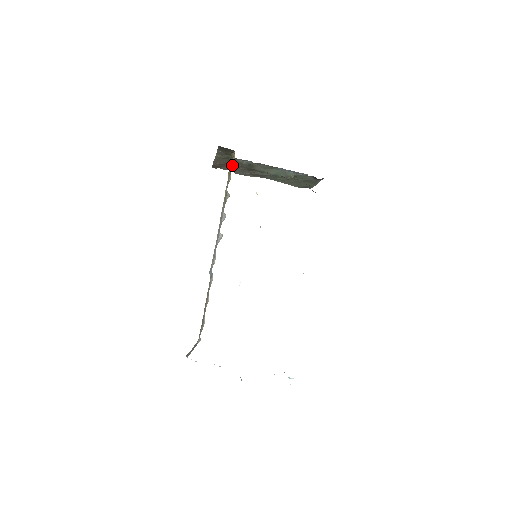
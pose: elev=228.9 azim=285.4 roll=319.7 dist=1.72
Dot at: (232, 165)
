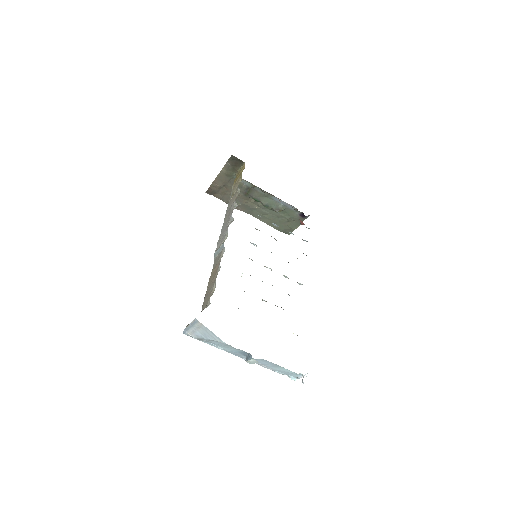
Dot at: (229, 190)
